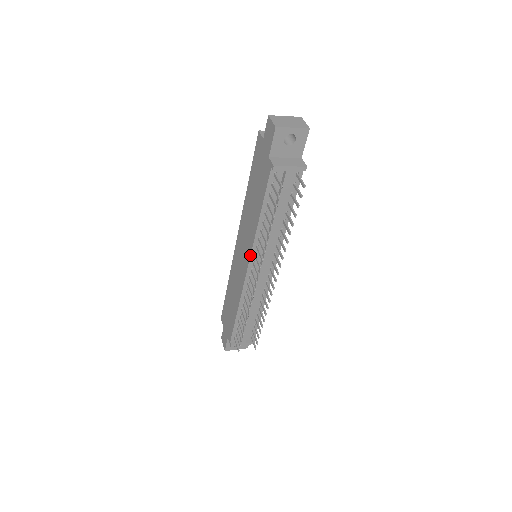
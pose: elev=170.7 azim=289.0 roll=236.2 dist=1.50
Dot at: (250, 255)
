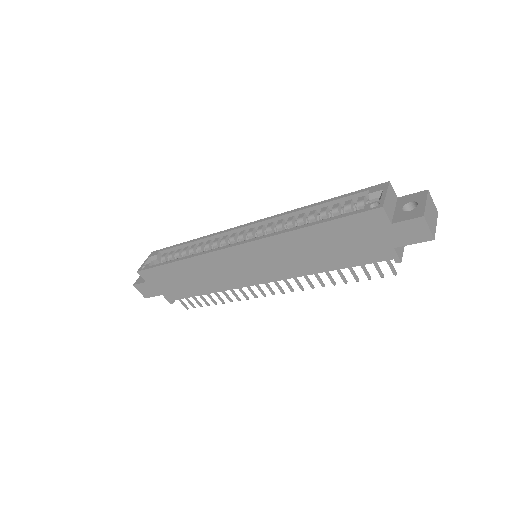
Dot at: (280, 280)
